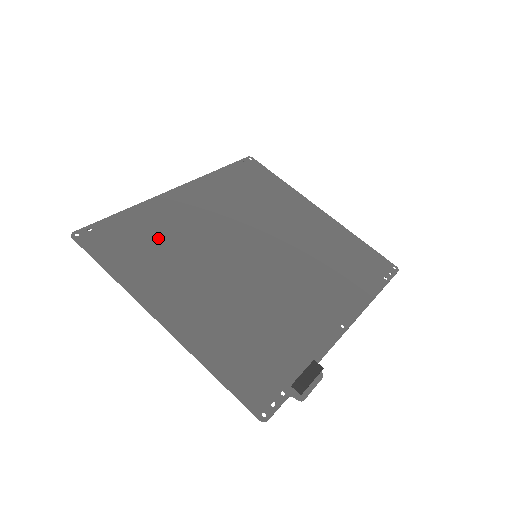
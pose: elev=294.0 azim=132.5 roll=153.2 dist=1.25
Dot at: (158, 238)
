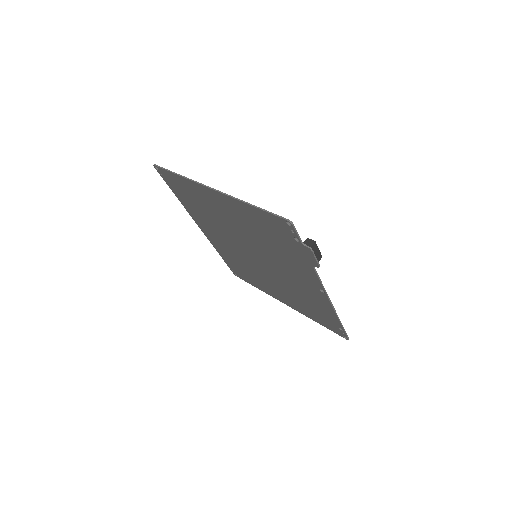
Dot at: occluded
